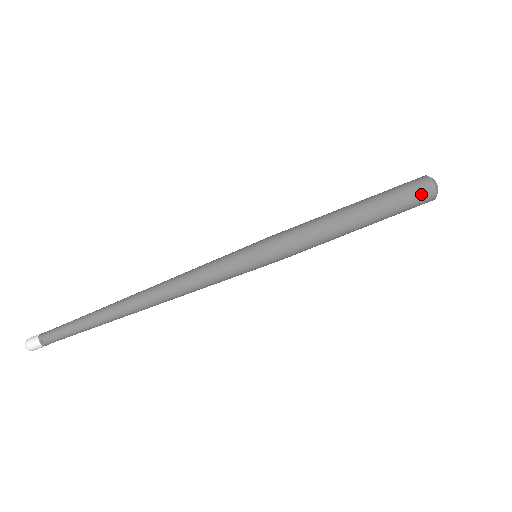
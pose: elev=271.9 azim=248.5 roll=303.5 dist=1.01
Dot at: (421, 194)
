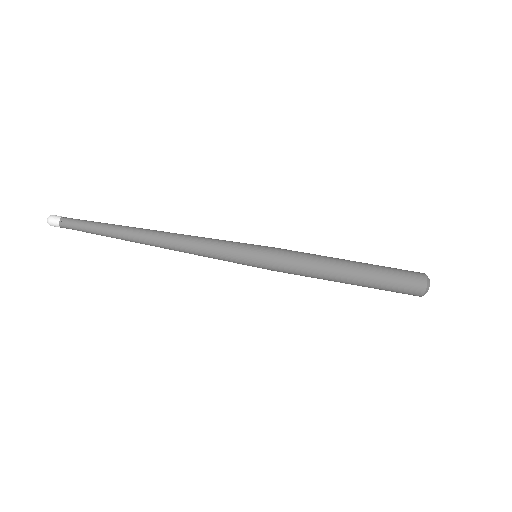
Dot at: (410, 291)
